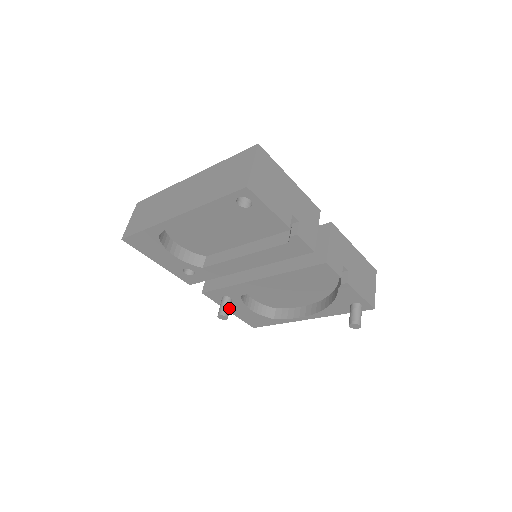
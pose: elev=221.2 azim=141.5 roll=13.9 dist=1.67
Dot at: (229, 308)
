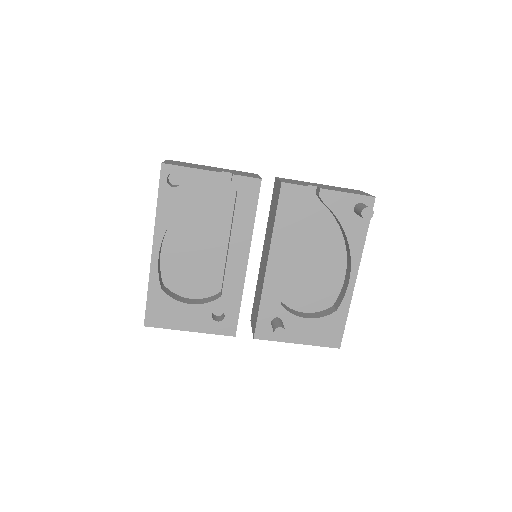
Dot at: (280, 323)
